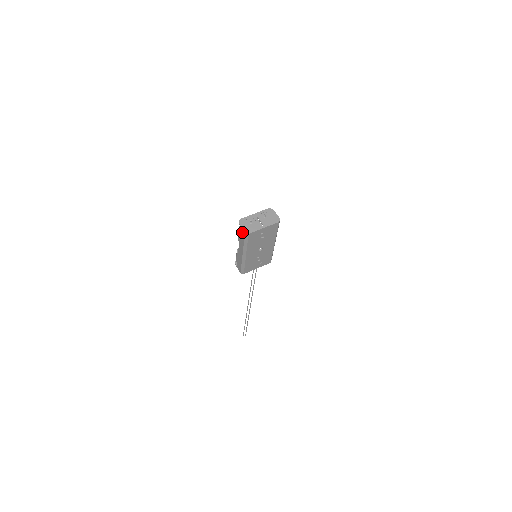
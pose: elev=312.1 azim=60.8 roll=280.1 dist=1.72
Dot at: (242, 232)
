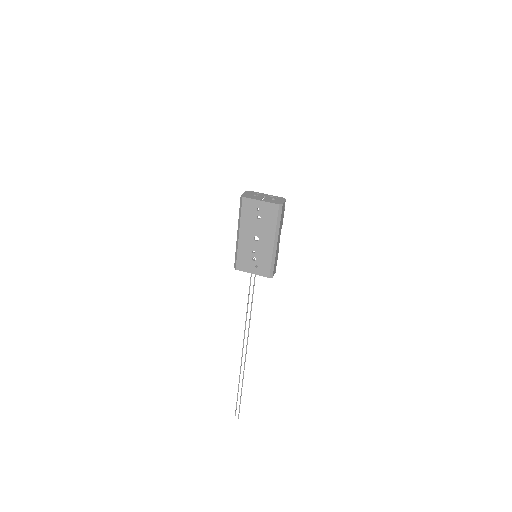
Dot at: occluded
